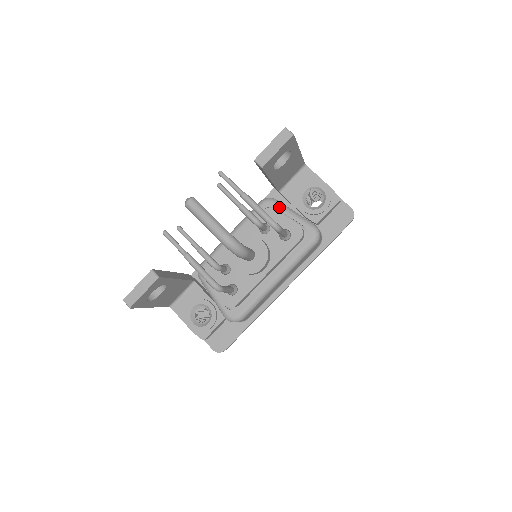
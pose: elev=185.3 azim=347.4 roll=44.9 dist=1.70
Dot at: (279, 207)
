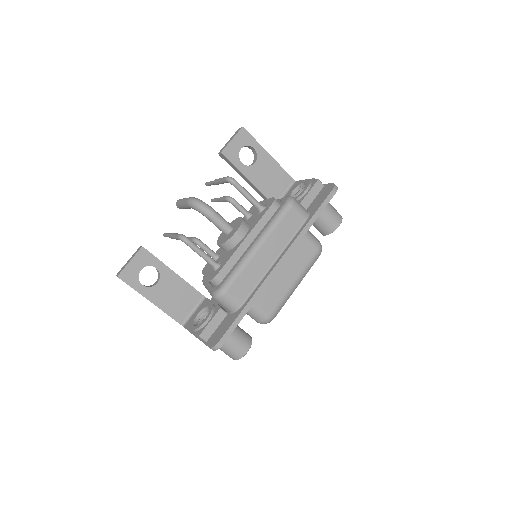
Dot at: occluded
